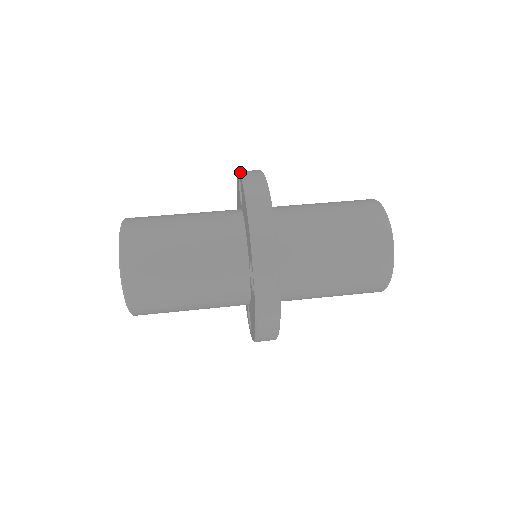
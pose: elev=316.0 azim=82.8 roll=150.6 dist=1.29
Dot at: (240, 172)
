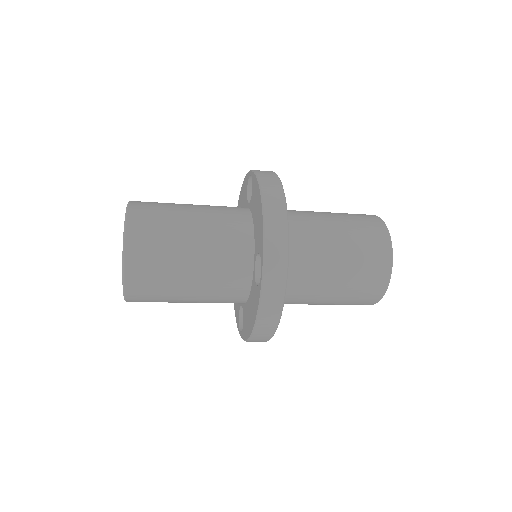
Dot at: (252, 170)
